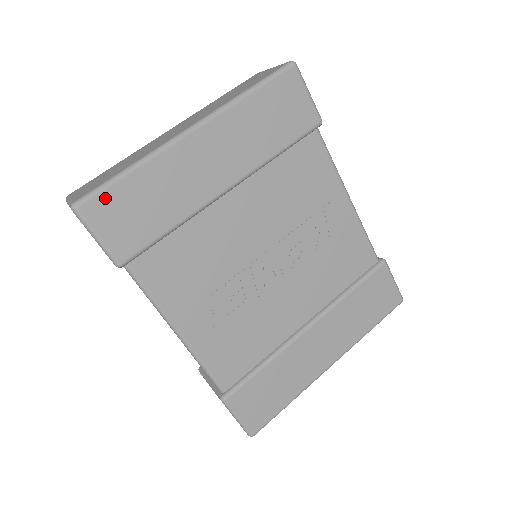
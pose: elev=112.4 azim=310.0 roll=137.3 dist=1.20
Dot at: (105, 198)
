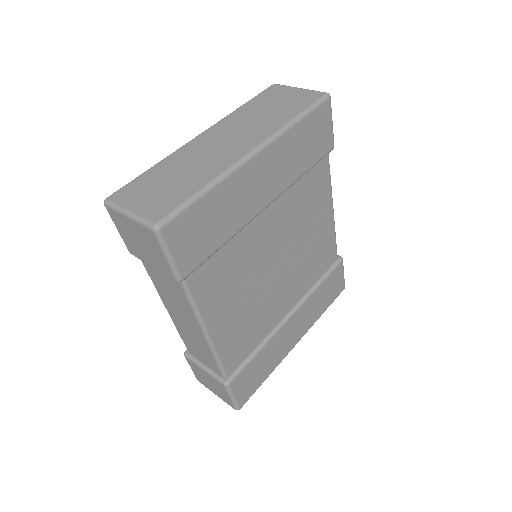
Dot at: (183, 219)
